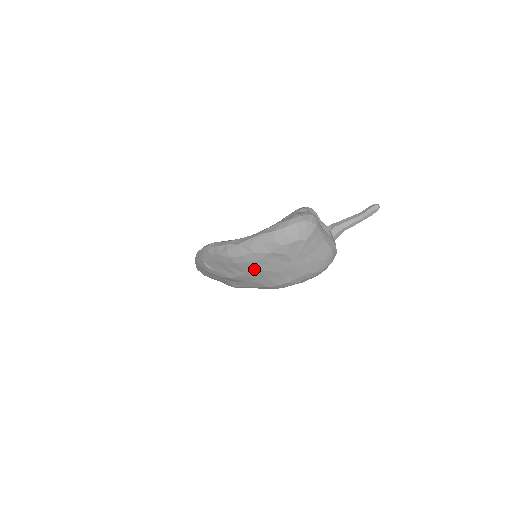
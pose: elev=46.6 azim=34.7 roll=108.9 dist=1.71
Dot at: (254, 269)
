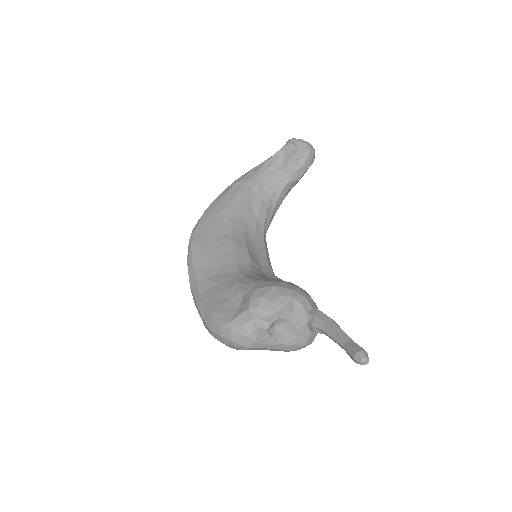
Dot at: occluded
